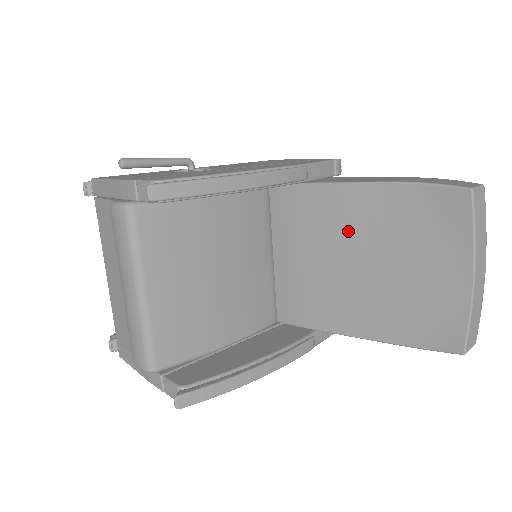
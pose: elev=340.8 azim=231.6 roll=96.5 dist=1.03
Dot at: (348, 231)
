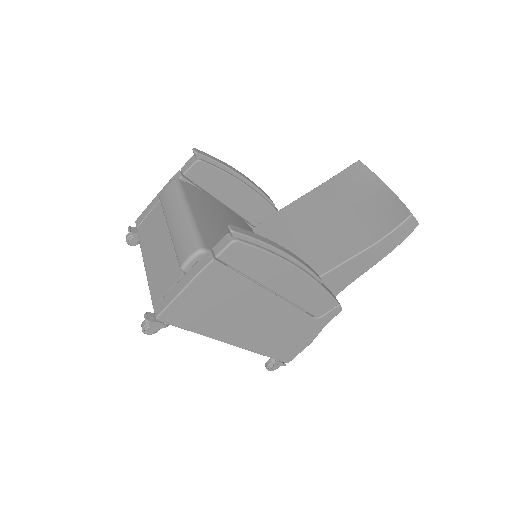
Dot at: (310, 215)
